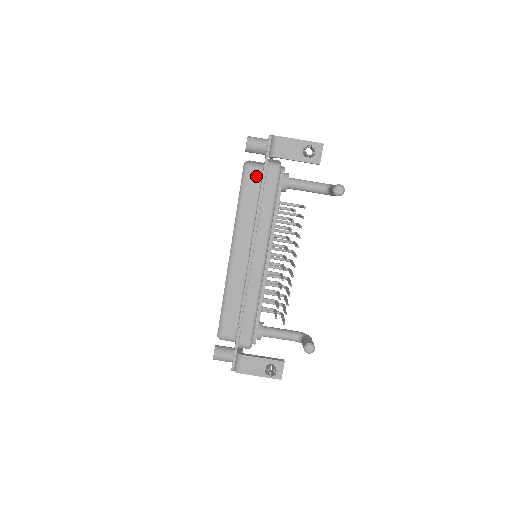
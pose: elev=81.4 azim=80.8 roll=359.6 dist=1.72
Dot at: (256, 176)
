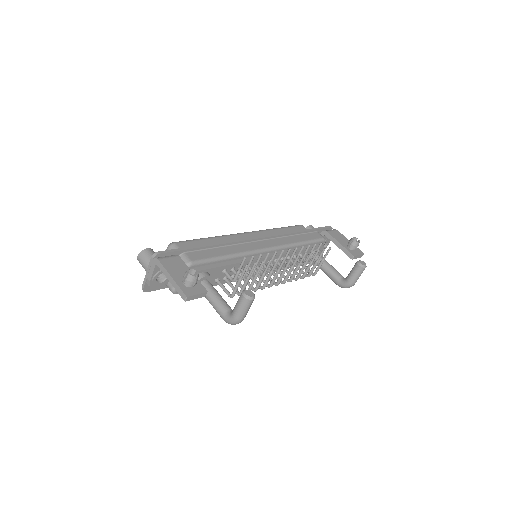
Dot at: occluded
